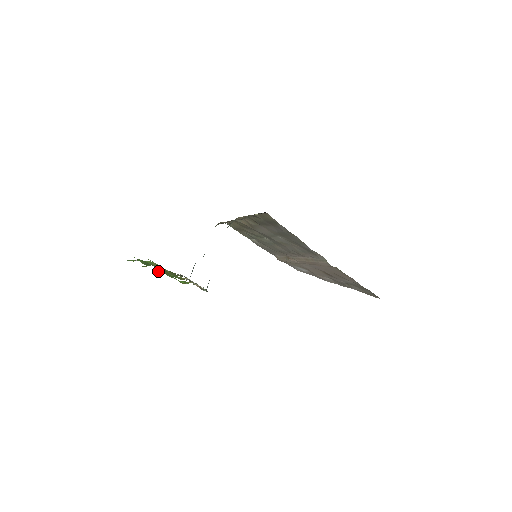
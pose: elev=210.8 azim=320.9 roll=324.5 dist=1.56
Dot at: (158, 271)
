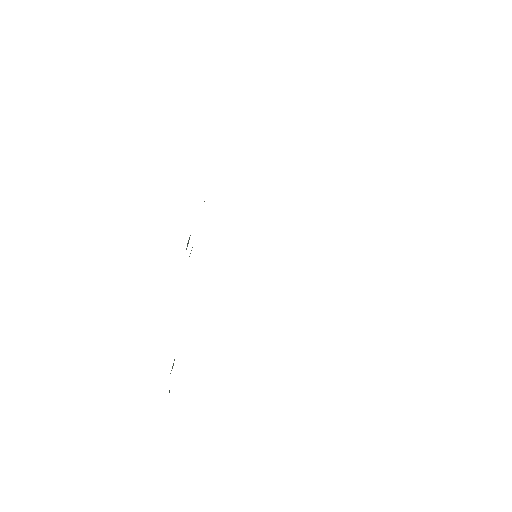
Dot at: occluded
